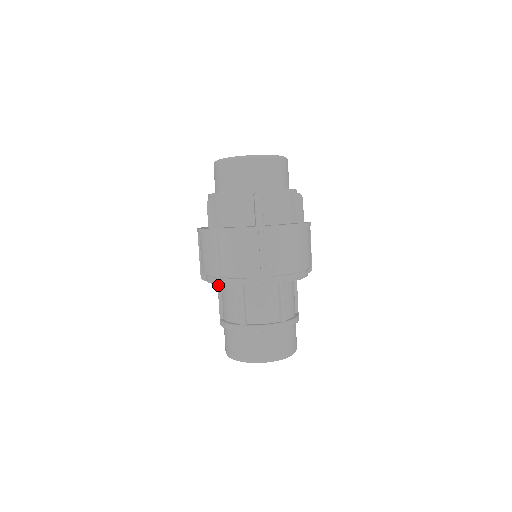
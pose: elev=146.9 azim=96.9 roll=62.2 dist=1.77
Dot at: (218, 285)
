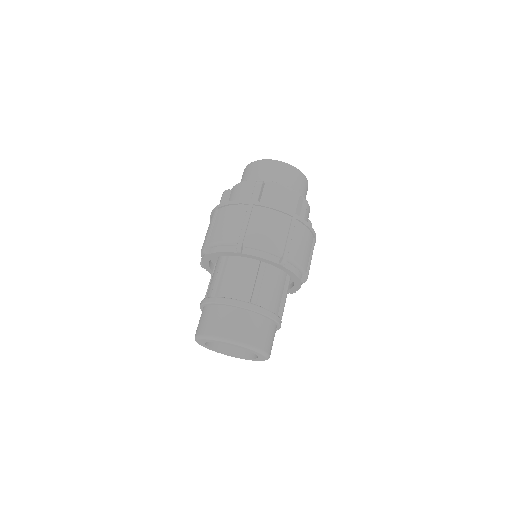
Dot at: (212, 273)
